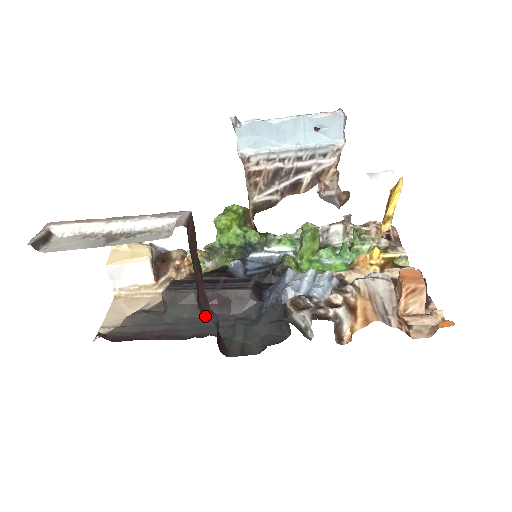
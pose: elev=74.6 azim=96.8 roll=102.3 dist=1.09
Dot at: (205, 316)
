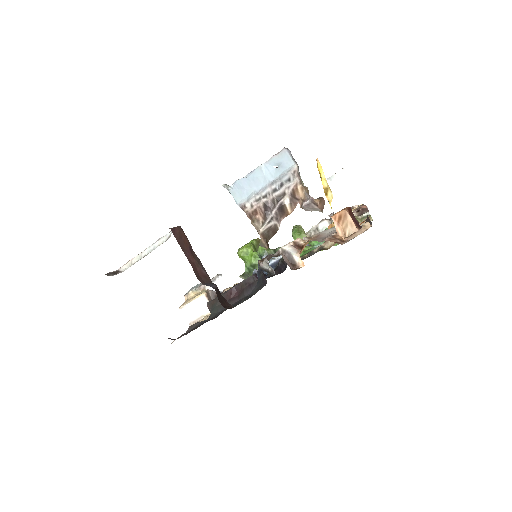
Dot at: (205, 284)
